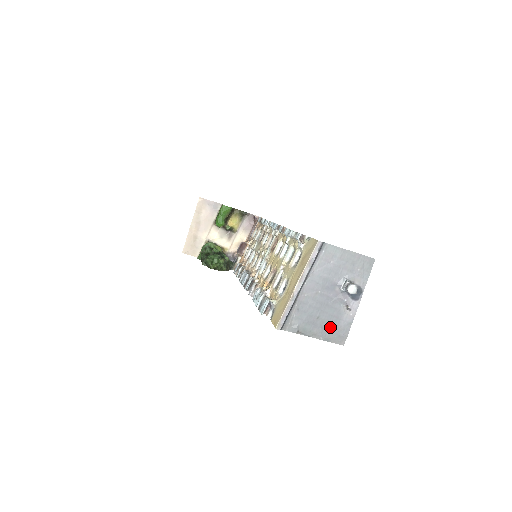
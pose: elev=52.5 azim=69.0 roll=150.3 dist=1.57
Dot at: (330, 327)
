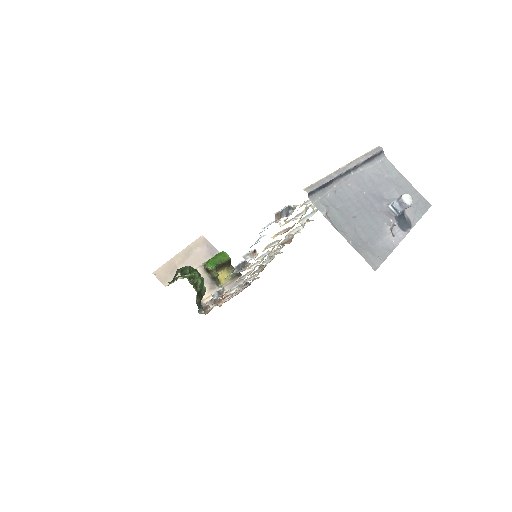
Dot at: (365, 237)
